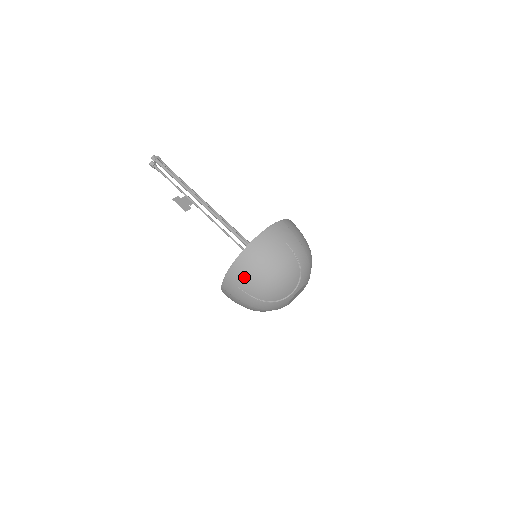
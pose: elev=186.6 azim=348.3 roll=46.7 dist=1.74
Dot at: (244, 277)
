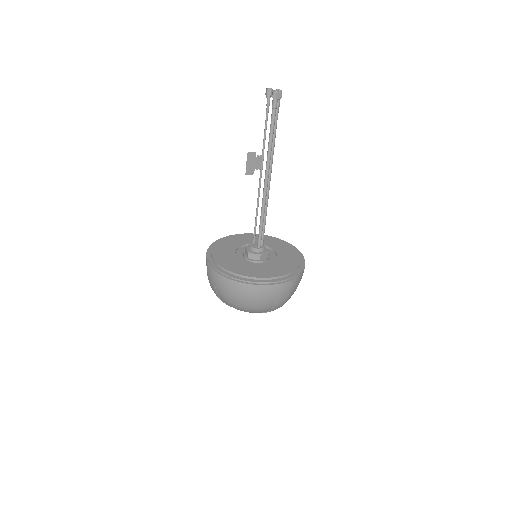
Dot at: (225, 289)
